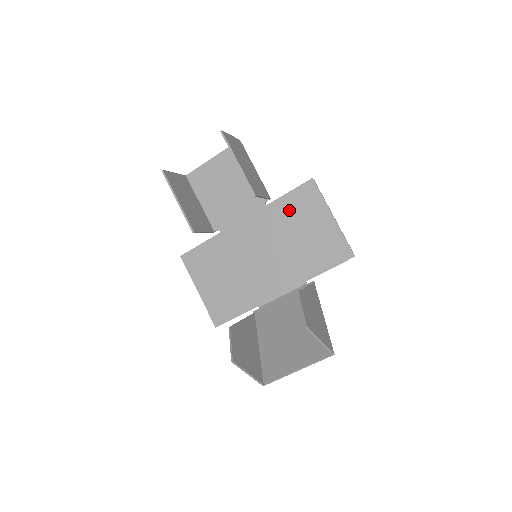
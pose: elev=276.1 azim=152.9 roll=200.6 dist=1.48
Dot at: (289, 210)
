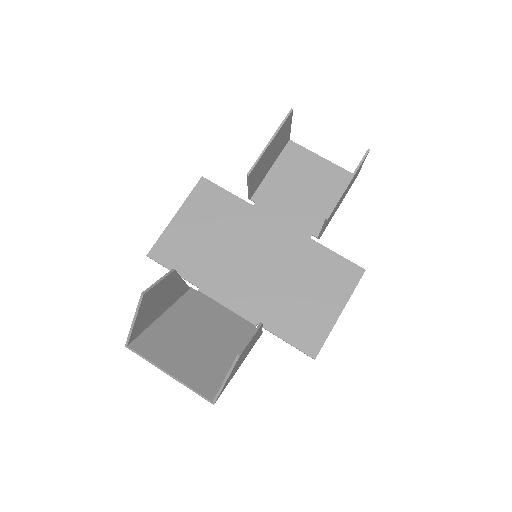
Dot at: (320, 264)
